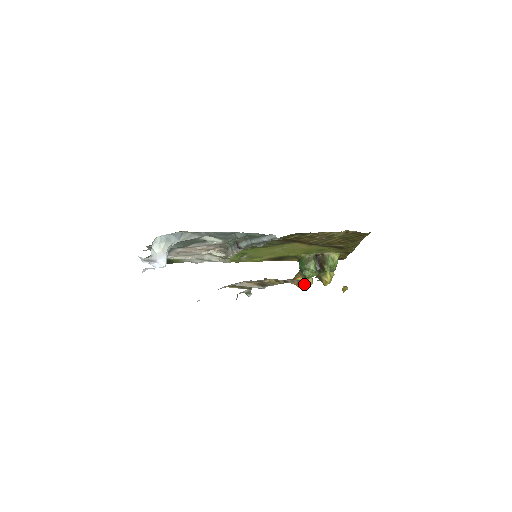
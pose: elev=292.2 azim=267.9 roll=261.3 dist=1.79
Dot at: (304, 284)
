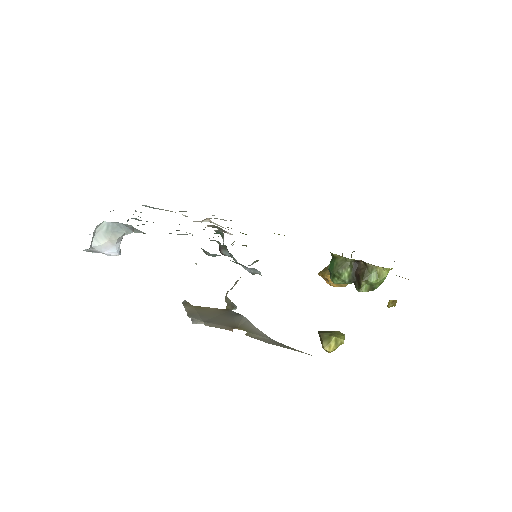
Dot at: occluded
